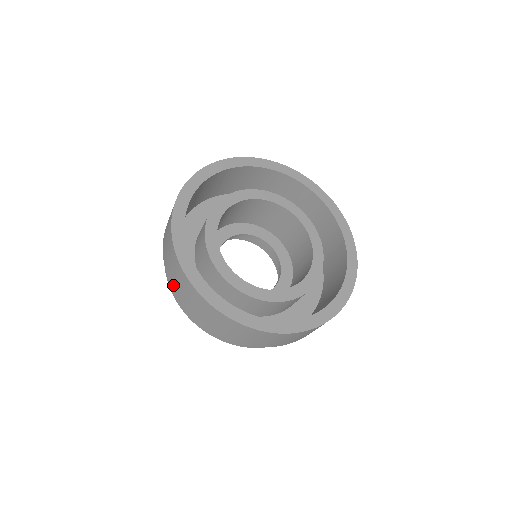
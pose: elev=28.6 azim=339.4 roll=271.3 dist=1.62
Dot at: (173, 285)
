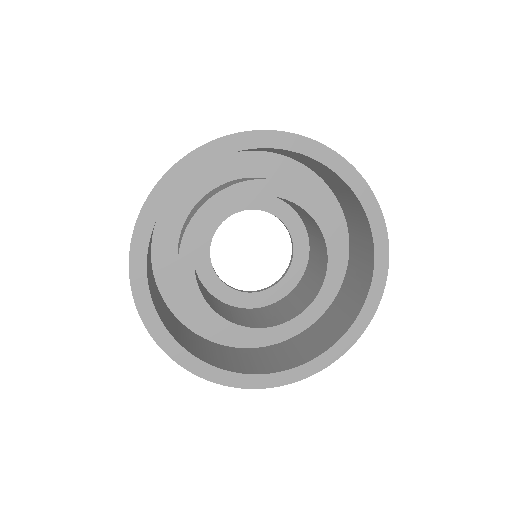
Dot at: occluded
